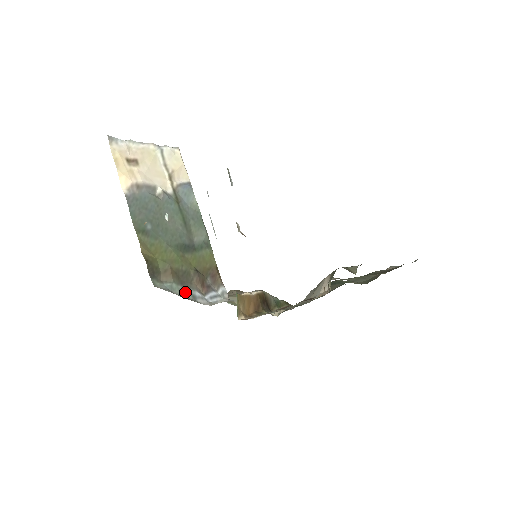
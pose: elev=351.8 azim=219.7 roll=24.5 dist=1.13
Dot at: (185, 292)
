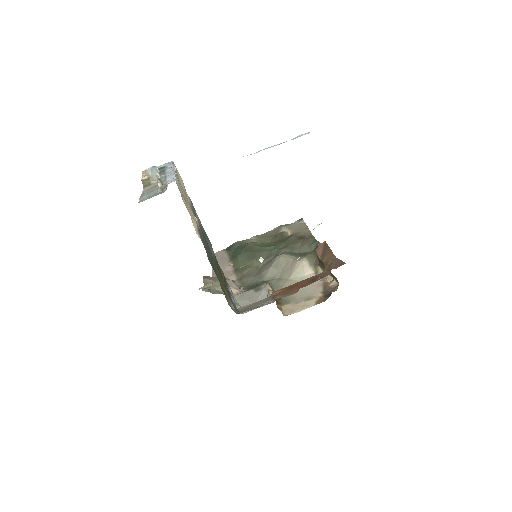
Dot at: (234, 306)
